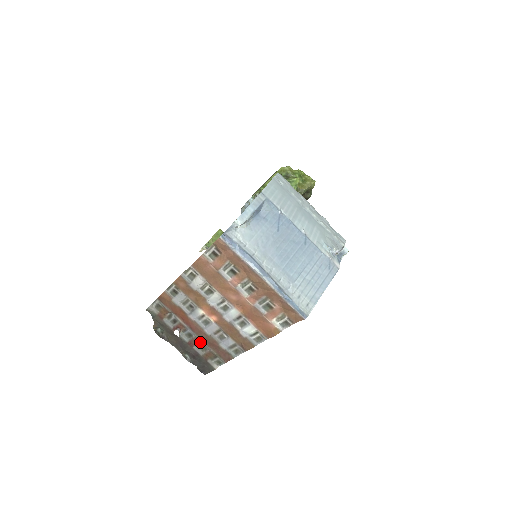
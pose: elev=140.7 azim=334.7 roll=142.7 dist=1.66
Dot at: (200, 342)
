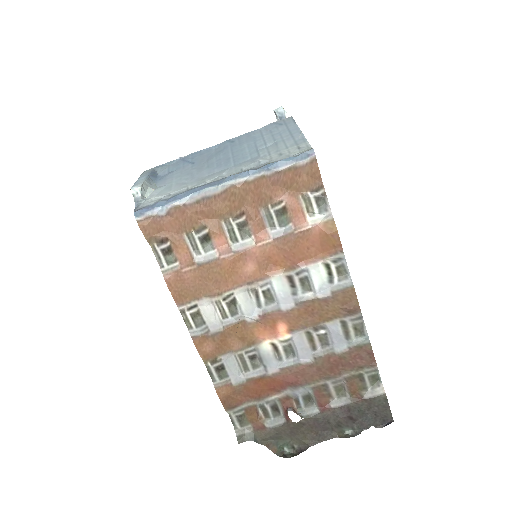
Dot at: (324, 388)
